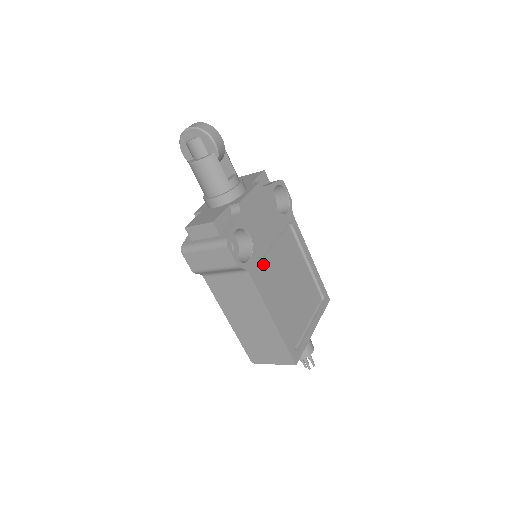
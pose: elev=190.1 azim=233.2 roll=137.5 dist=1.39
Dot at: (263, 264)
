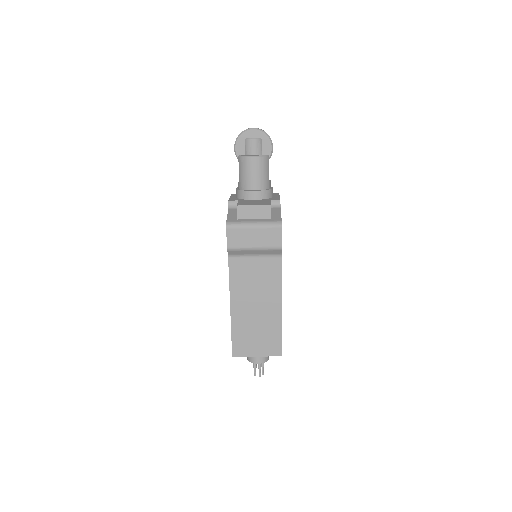
Dot at: occluded
